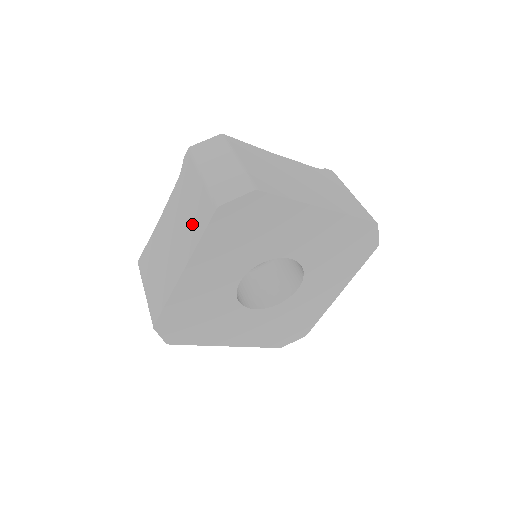
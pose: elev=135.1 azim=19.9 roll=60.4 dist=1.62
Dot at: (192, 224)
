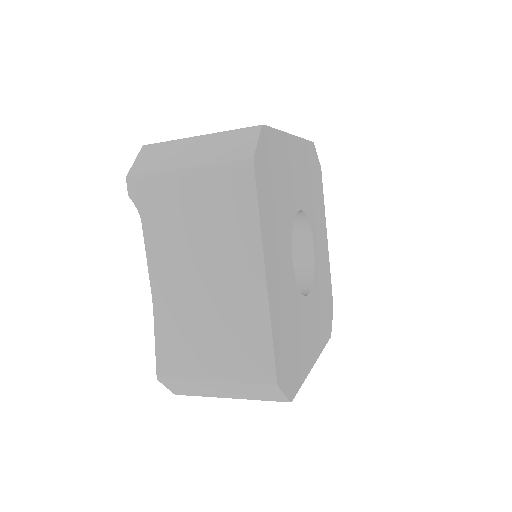
Dot at: occluded
